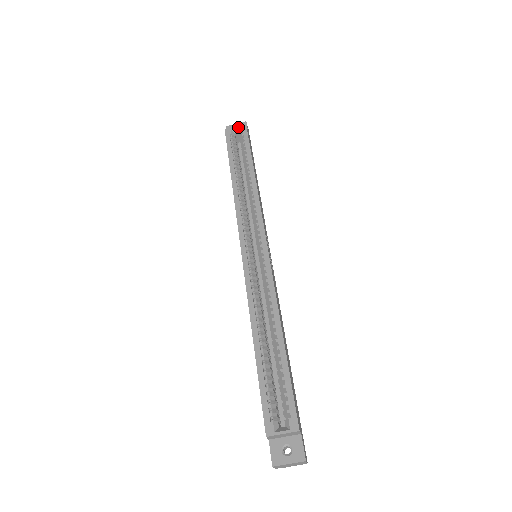
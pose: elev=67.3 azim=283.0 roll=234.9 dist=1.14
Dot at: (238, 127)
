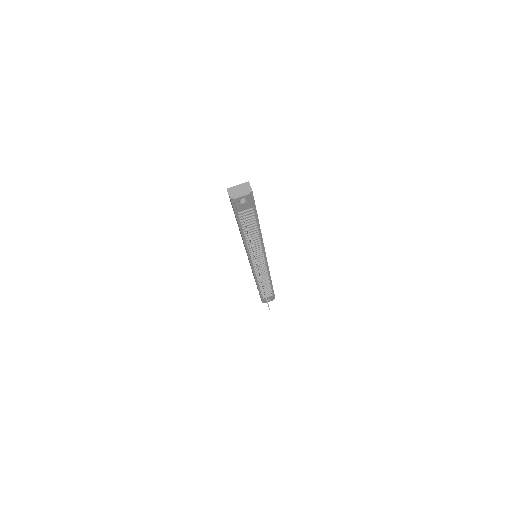
Dot at: occluded
